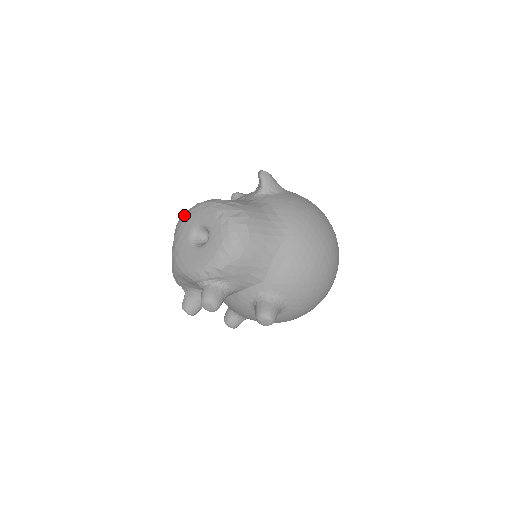
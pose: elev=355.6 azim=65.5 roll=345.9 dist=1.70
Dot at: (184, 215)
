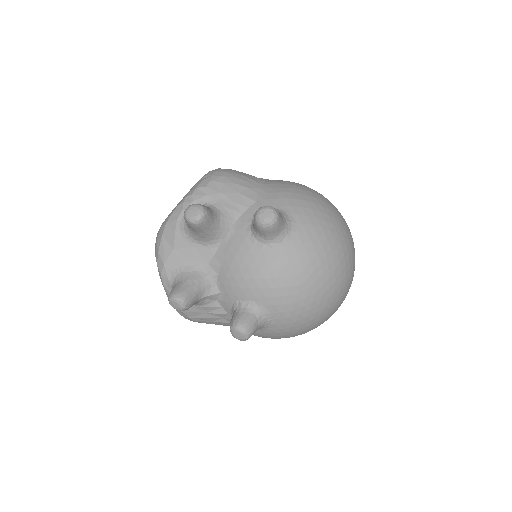
Dot at: occluded
